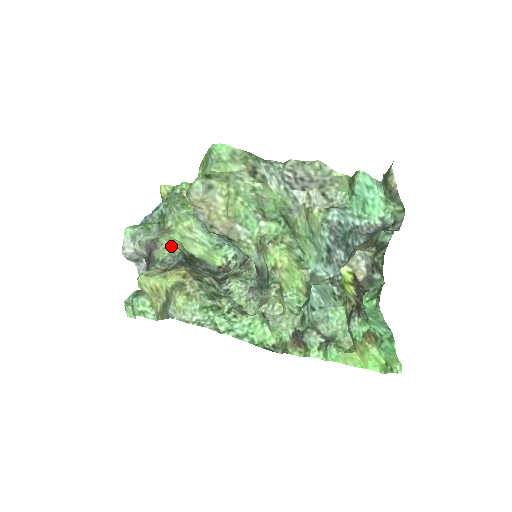
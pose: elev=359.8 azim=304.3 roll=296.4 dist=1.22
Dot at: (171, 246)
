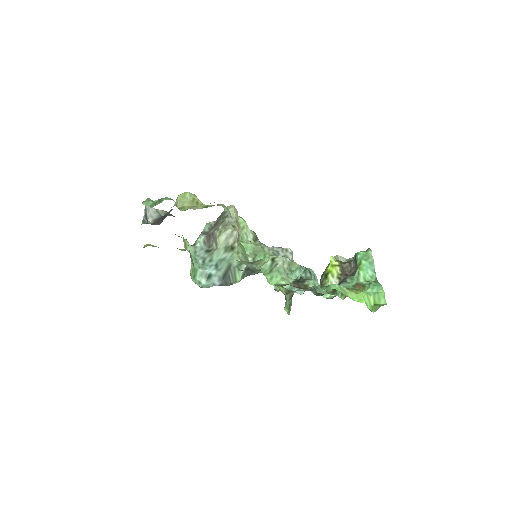
Dot at: occluded
